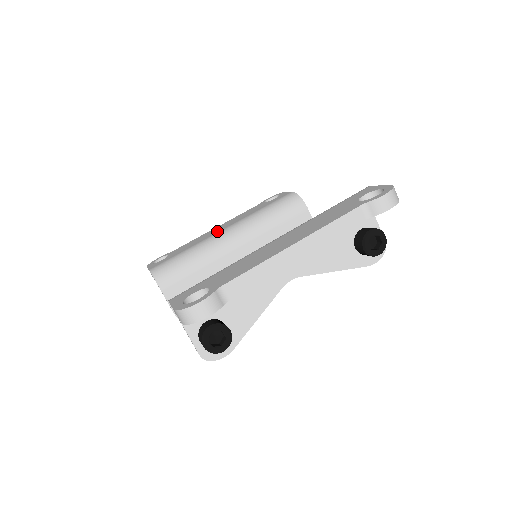
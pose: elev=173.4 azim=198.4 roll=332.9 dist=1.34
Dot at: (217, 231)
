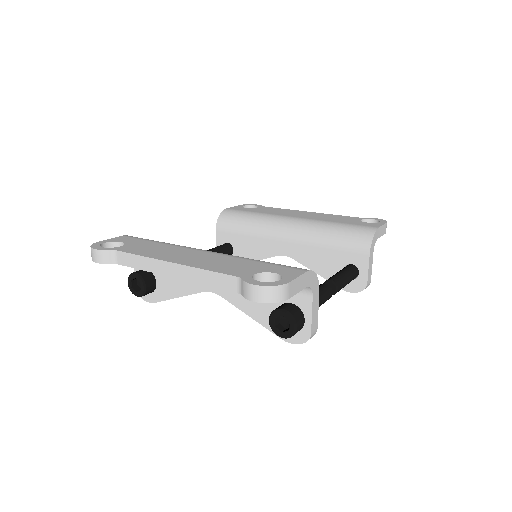
Dot at: (292, 215)
